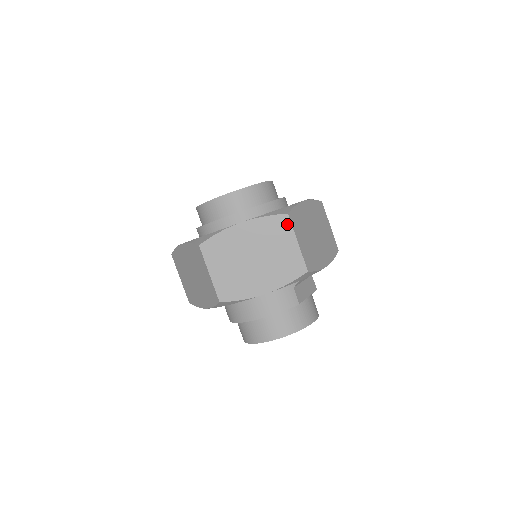
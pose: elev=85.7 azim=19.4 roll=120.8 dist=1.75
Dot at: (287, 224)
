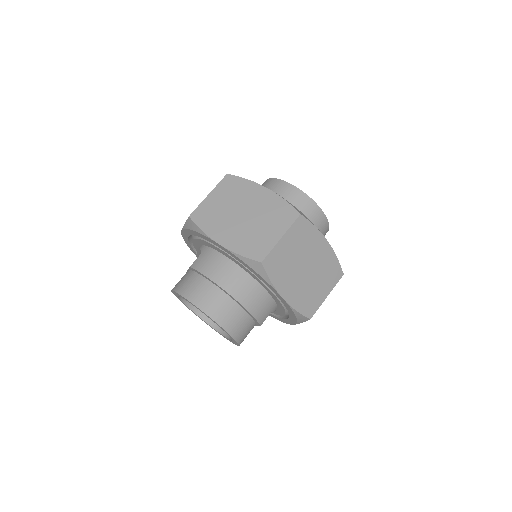
Dot at: (337, 279)
